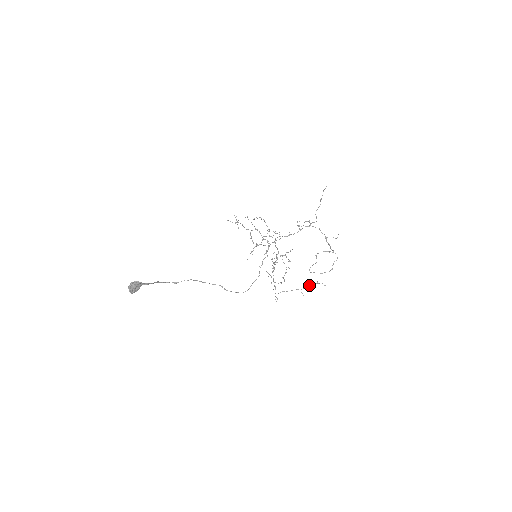
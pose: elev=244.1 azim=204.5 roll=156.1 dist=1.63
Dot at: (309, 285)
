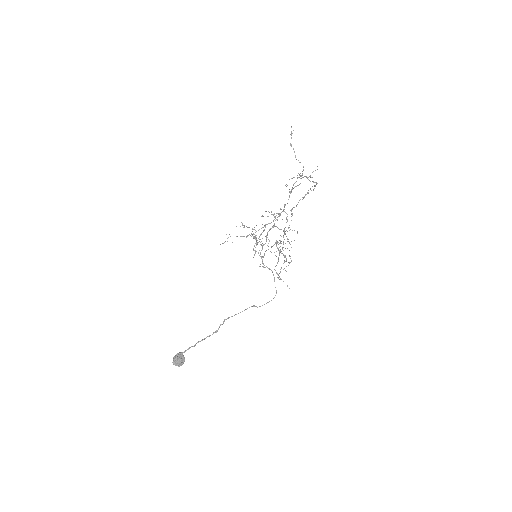
Dot at: (279, 251)
